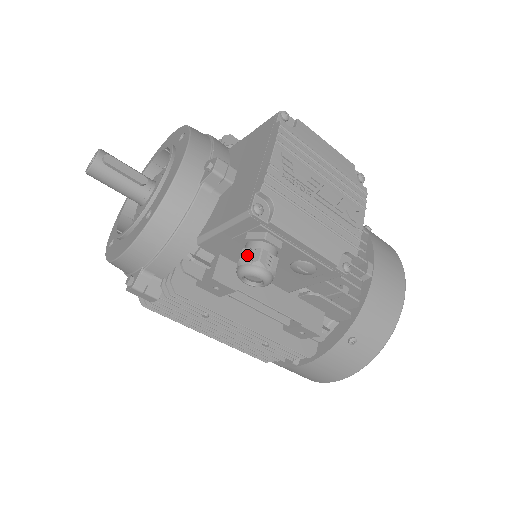
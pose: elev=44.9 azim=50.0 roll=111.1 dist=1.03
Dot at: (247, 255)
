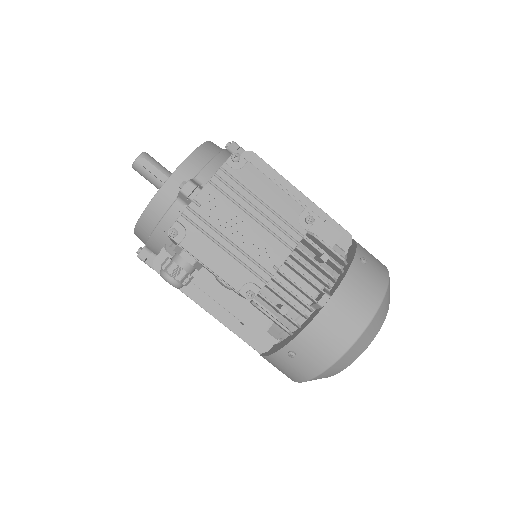
Dot at: (166, 263)
